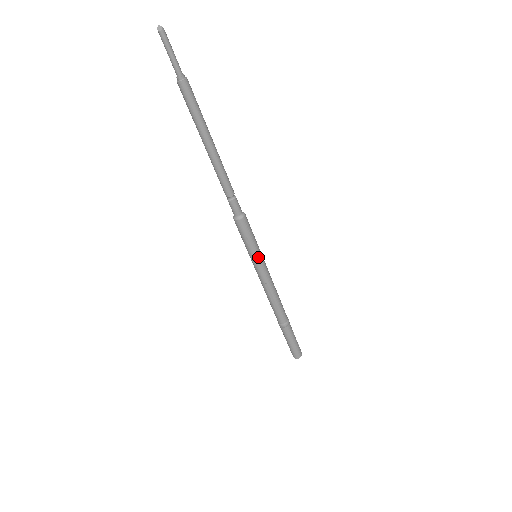
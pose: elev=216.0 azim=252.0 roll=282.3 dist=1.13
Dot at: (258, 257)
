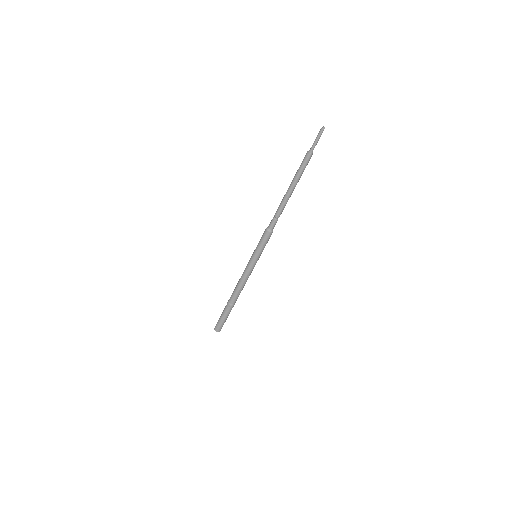
Dot at: (259, 257)
